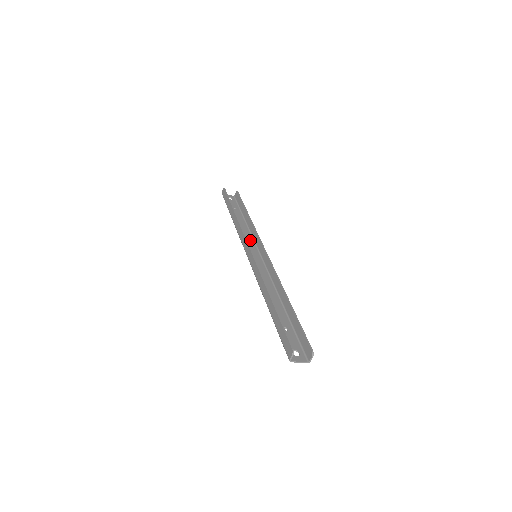
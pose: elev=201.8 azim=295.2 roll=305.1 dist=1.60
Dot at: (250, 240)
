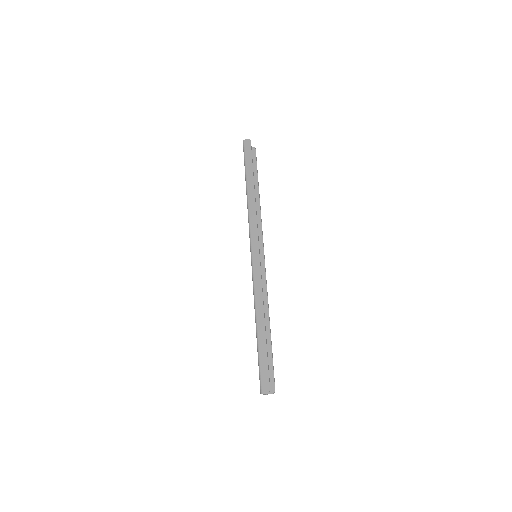
Dot at: occluded
